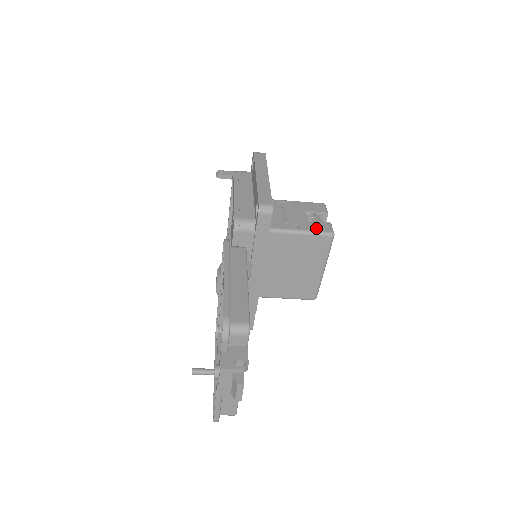
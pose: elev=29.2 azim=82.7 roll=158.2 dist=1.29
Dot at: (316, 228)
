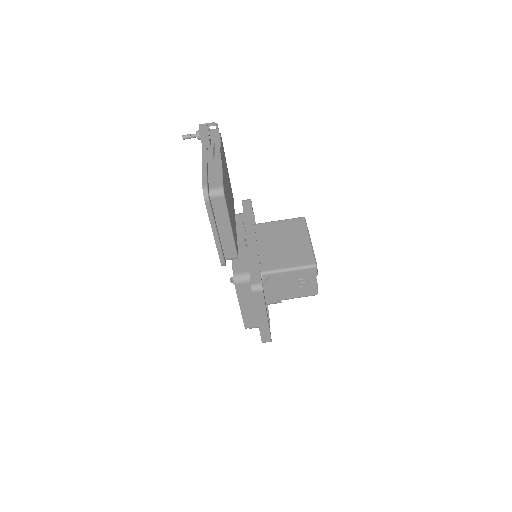
Dot at: occluded
